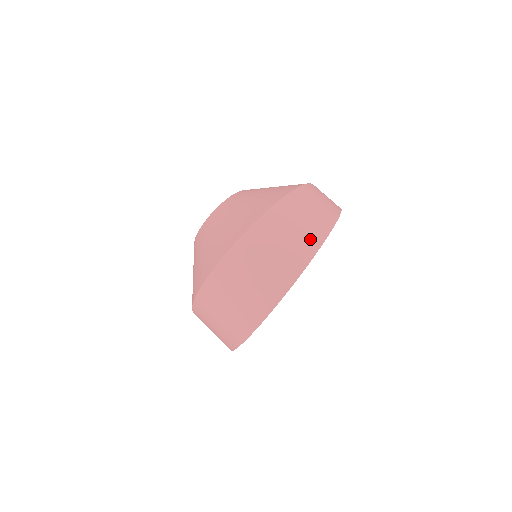
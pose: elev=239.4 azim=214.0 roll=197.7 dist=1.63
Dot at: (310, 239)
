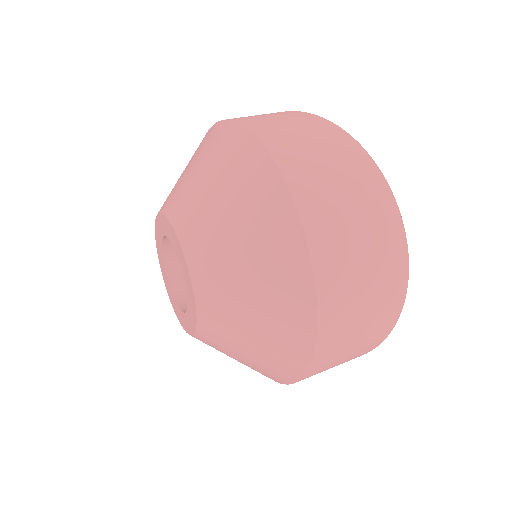
Dot at: (333, 137)
